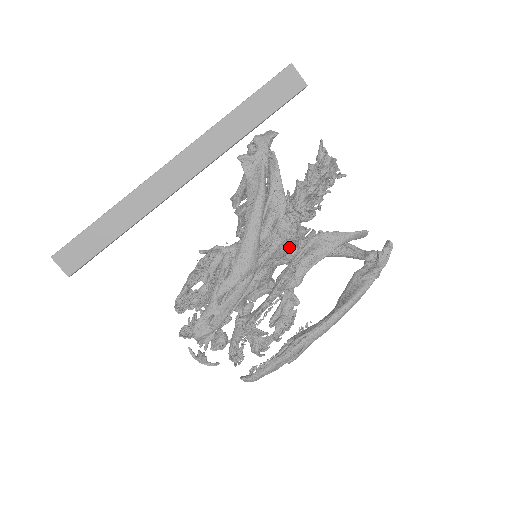
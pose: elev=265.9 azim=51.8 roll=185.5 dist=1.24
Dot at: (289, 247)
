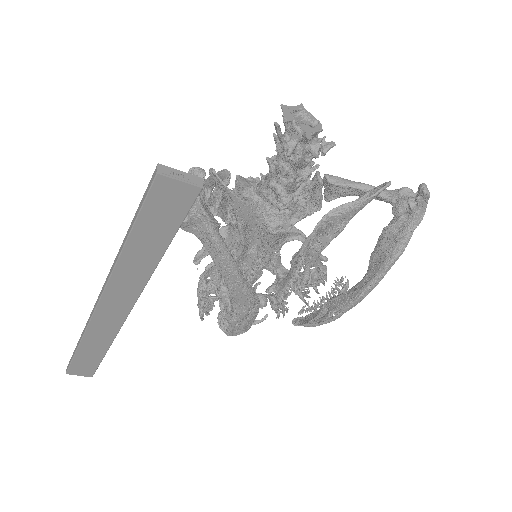
Dot at: occluded
